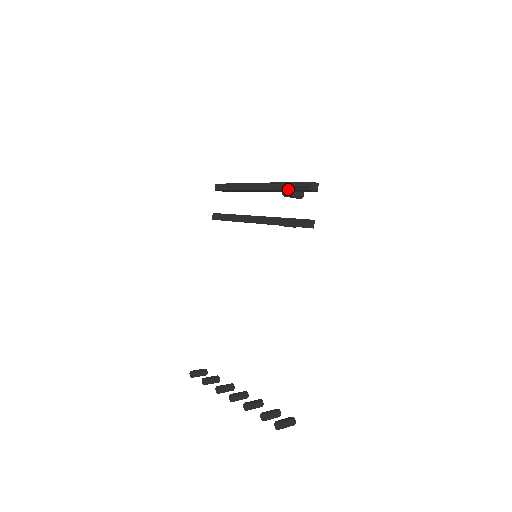
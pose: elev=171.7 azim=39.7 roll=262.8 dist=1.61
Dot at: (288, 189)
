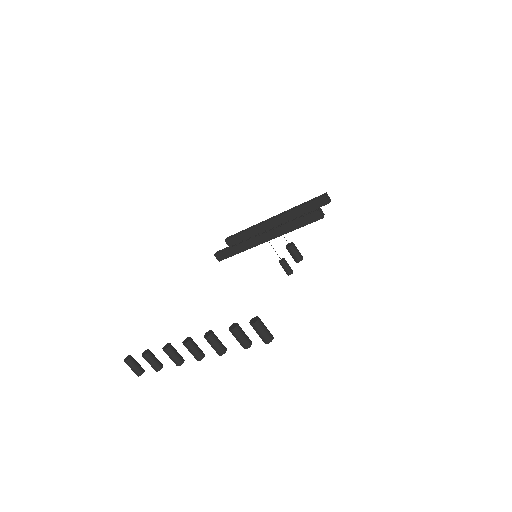
Dot at: (304, 205)
